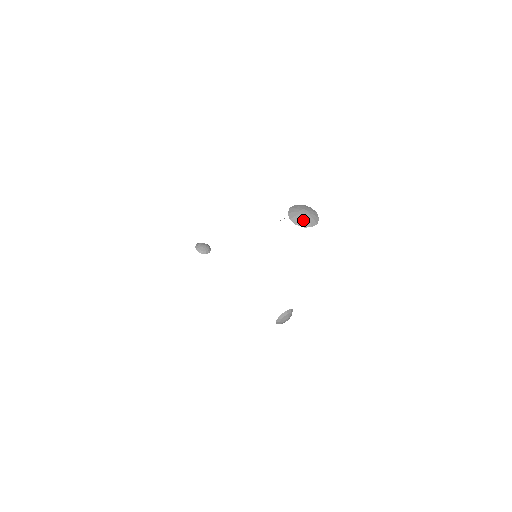
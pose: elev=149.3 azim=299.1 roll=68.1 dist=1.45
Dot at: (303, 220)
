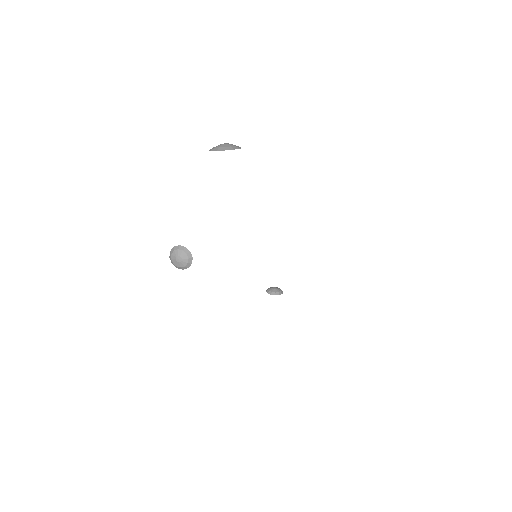
Dot at: (215, 147)
